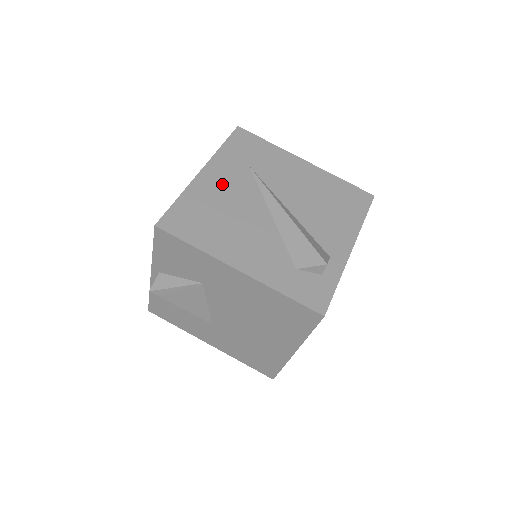
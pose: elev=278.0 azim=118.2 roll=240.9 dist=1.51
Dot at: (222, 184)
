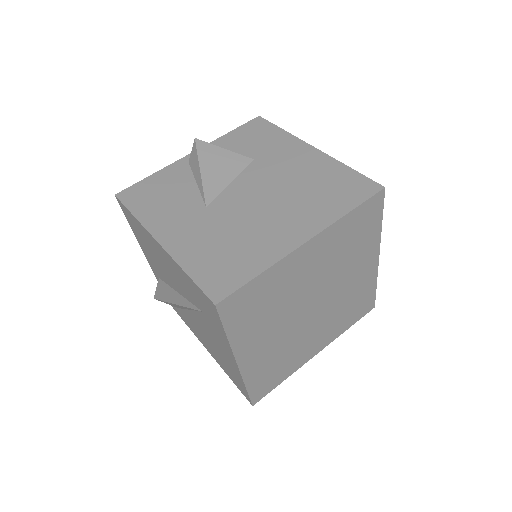
Dot at: occluded
